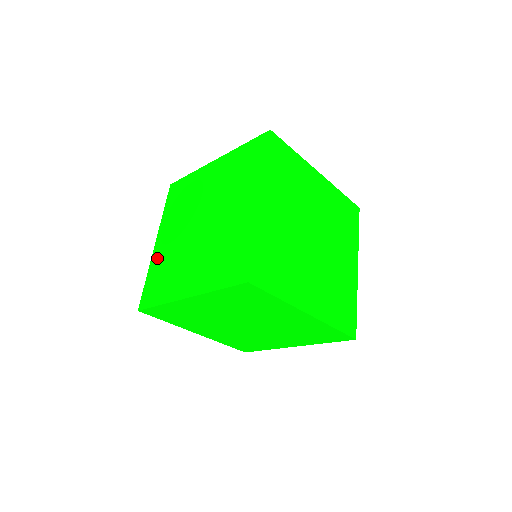
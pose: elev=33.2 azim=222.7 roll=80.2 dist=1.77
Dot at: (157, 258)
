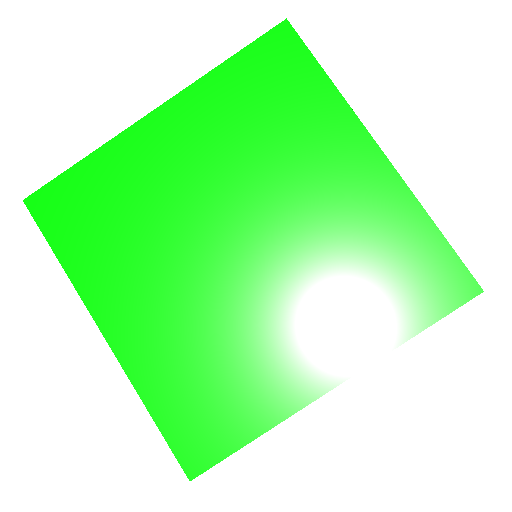
Dot at: (147, 360)
